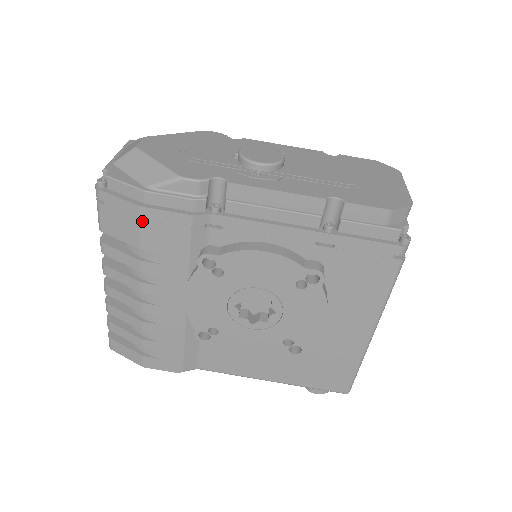
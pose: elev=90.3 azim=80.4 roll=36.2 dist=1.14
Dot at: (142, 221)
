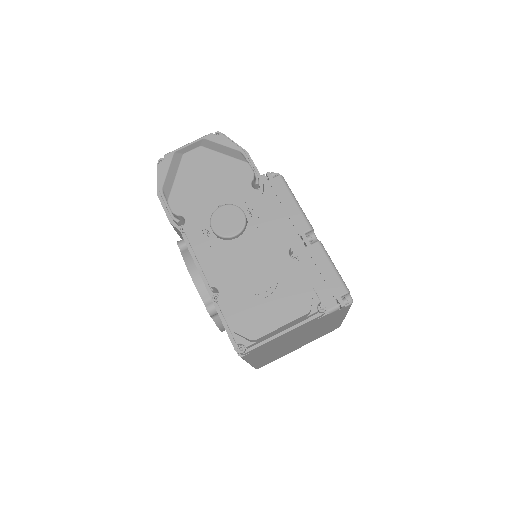
Dot at: occluded
